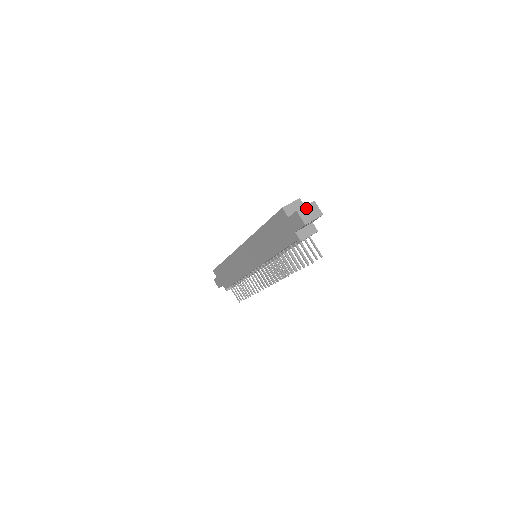
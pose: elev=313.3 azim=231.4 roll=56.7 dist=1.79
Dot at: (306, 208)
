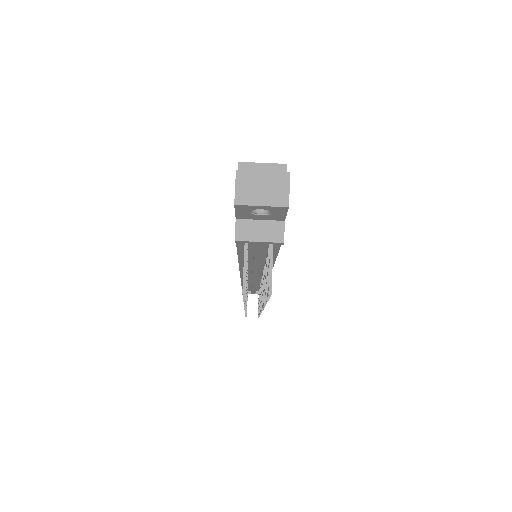
Dot at: (260, 176)
